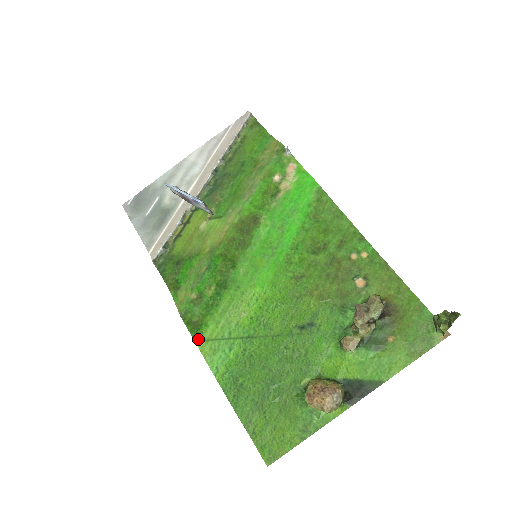
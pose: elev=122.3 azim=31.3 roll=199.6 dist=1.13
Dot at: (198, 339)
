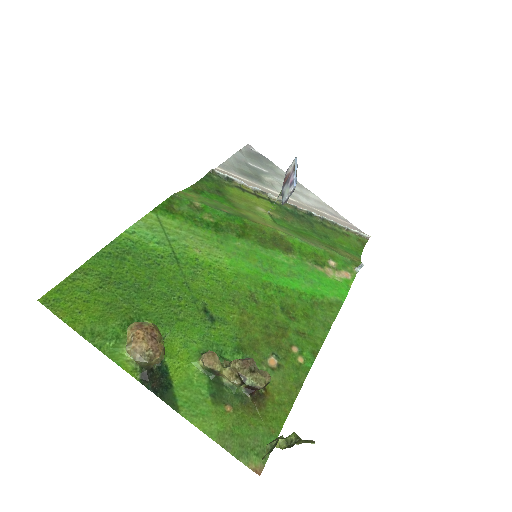
Dot at: (157, 212)
